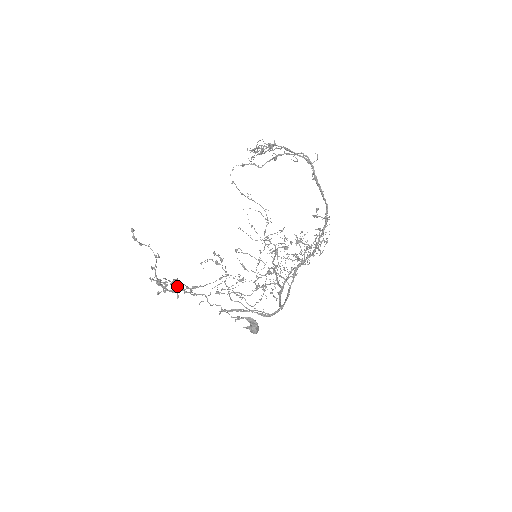
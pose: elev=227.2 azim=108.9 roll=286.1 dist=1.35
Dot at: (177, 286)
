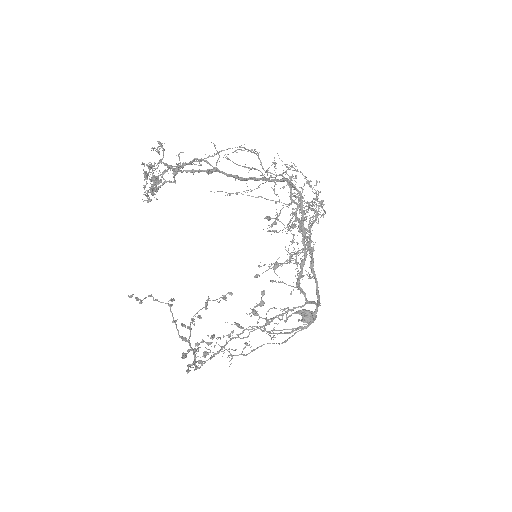
Dot at: (198, 361)
